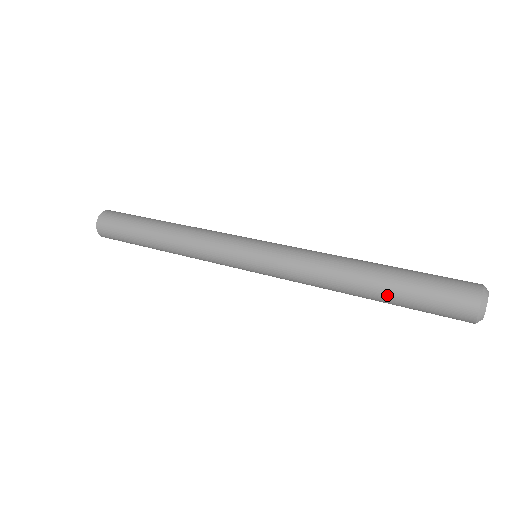
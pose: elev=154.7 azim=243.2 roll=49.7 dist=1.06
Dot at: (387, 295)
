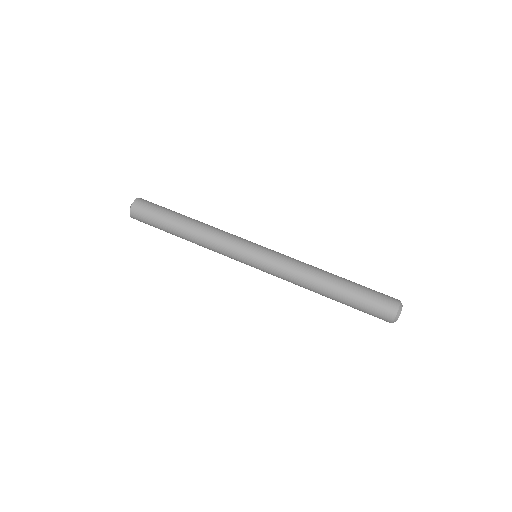
Dot at: occluded
